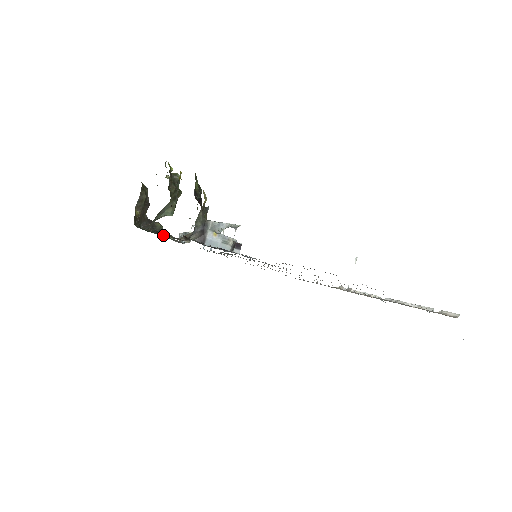
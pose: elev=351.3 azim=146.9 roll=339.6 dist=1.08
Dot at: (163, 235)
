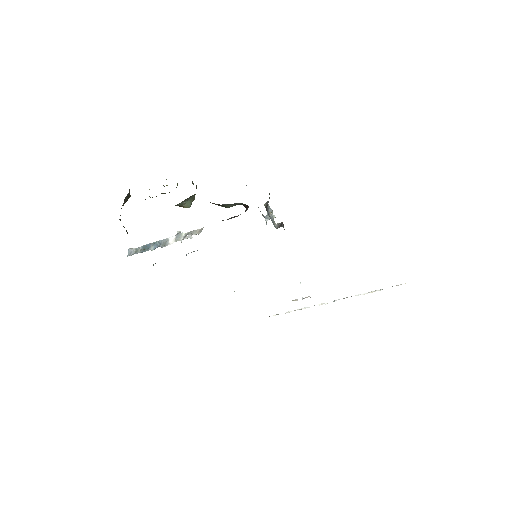
Dot at: occluded
